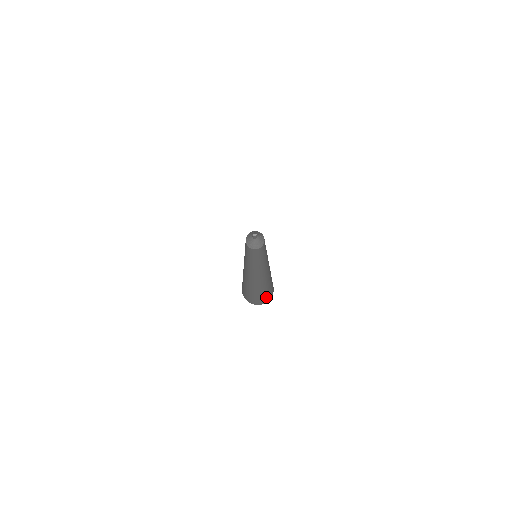
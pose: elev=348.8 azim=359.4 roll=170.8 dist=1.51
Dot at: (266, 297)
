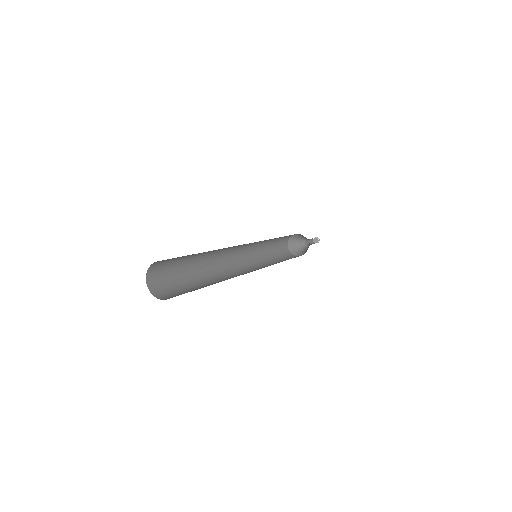
Dot at: (178, 295)
